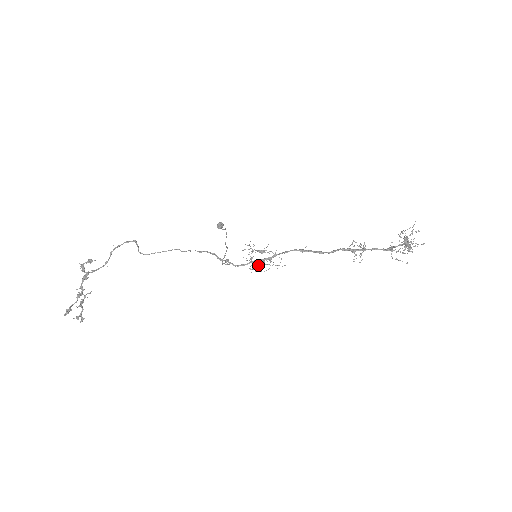
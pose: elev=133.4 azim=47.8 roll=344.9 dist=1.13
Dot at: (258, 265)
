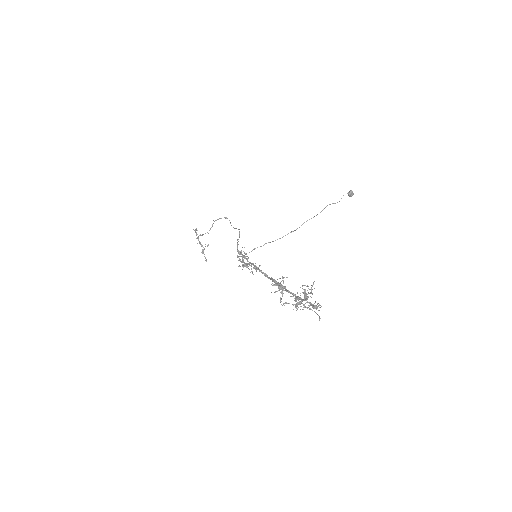
Dot at: (243, 266)
